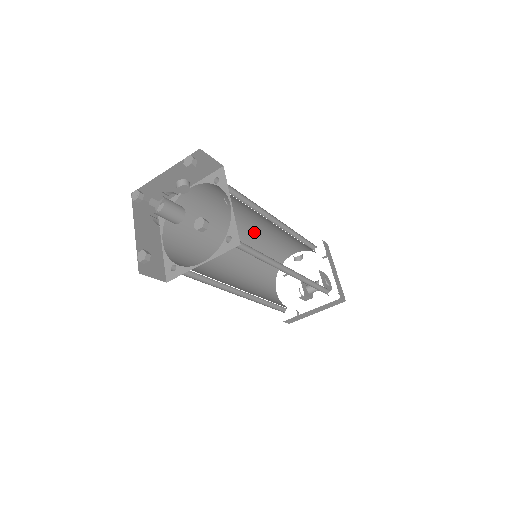
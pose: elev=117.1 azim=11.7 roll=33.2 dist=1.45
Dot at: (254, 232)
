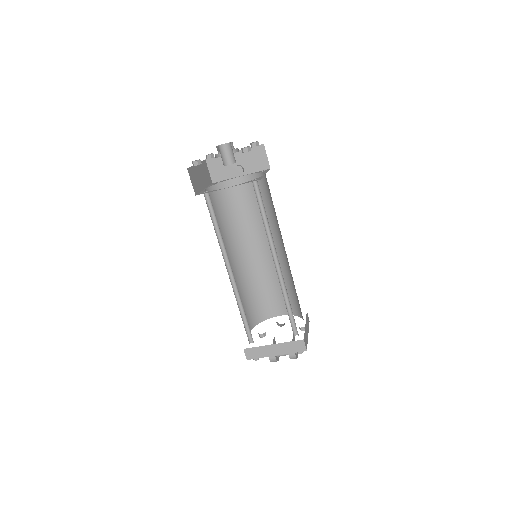
Dot at: (260, 259)
